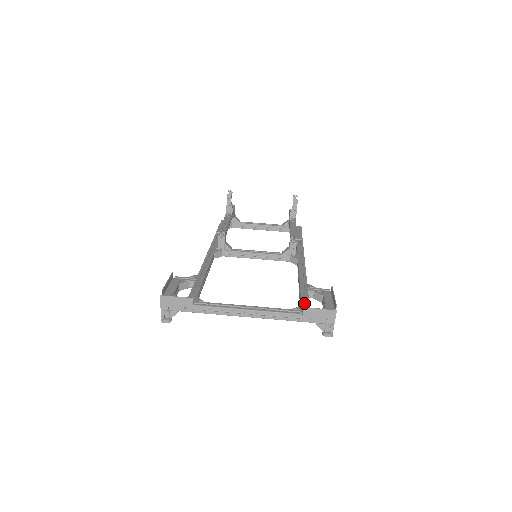
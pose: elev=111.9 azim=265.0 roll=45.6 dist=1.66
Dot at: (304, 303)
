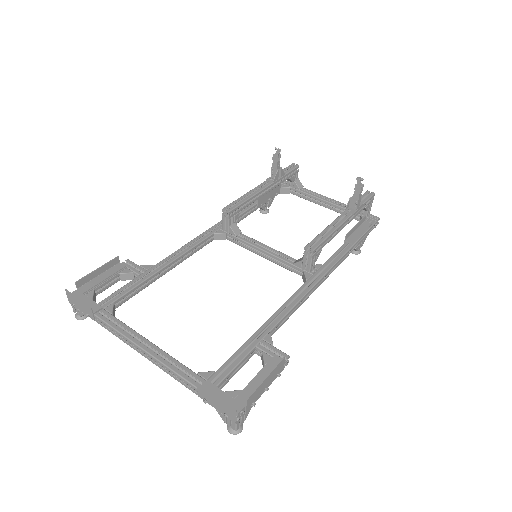
Dot at: (228, 367)
